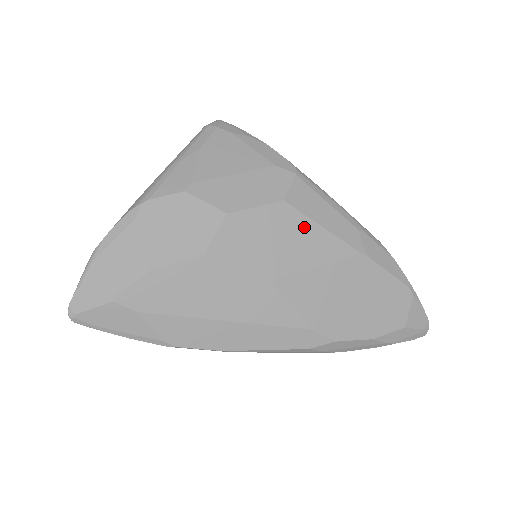
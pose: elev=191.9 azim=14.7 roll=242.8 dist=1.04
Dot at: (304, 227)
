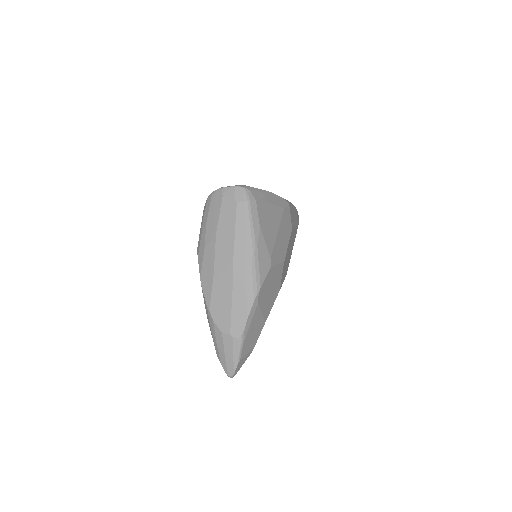
Dot at: (293, 234)
